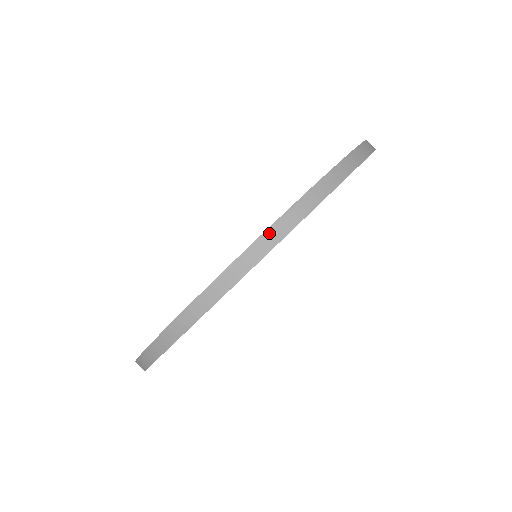
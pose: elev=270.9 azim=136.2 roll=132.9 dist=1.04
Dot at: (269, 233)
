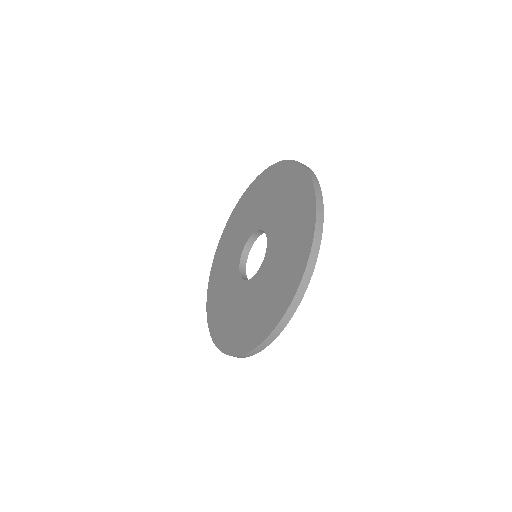
Dot at: (288, 312)
